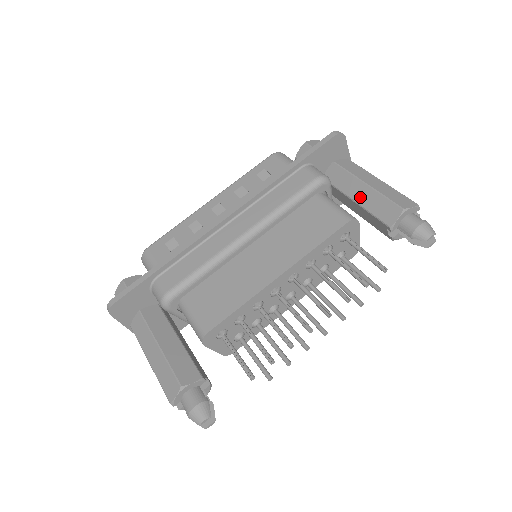
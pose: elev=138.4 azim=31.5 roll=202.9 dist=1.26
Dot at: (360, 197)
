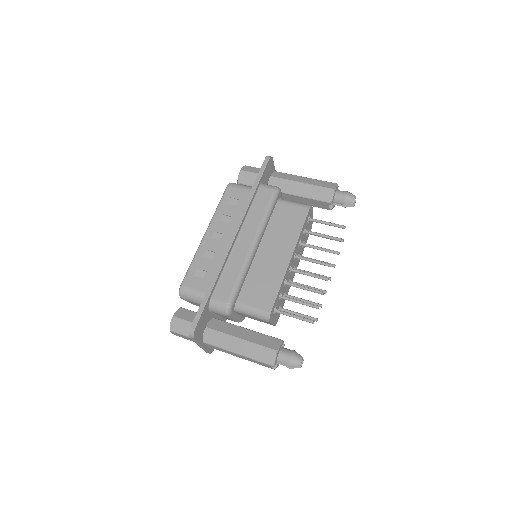
Dot at: (302, 192)
